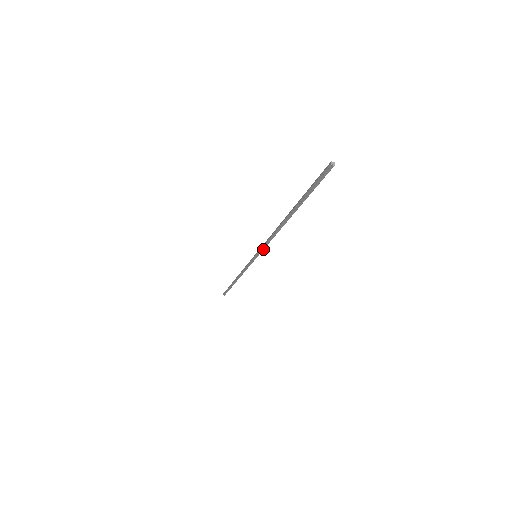
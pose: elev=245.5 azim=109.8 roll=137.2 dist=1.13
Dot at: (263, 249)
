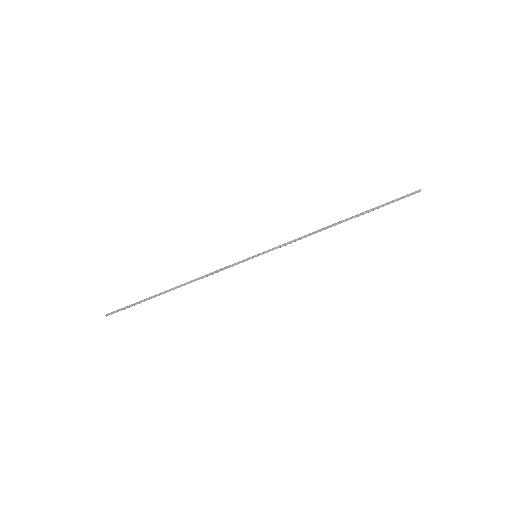
Dot at: occluded
